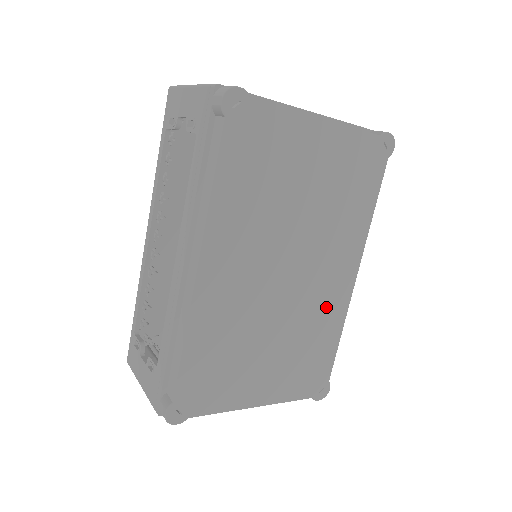
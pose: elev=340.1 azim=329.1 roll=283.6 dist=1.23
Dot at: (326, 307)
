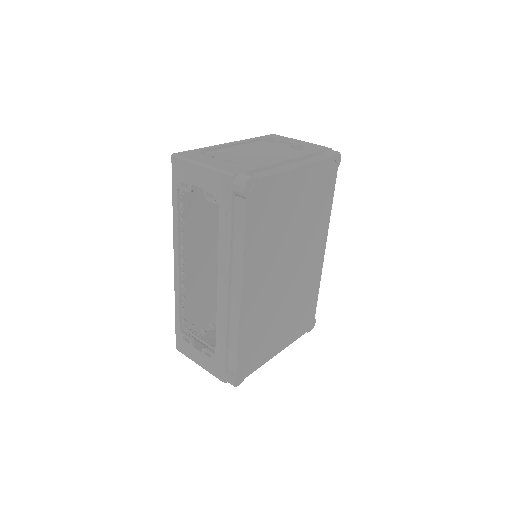
Dot at: (310, 277)
